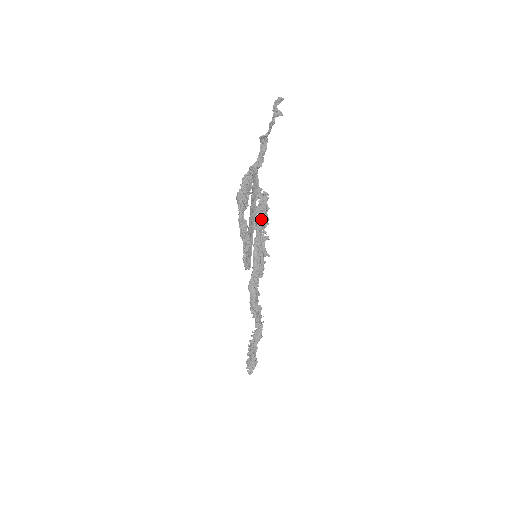
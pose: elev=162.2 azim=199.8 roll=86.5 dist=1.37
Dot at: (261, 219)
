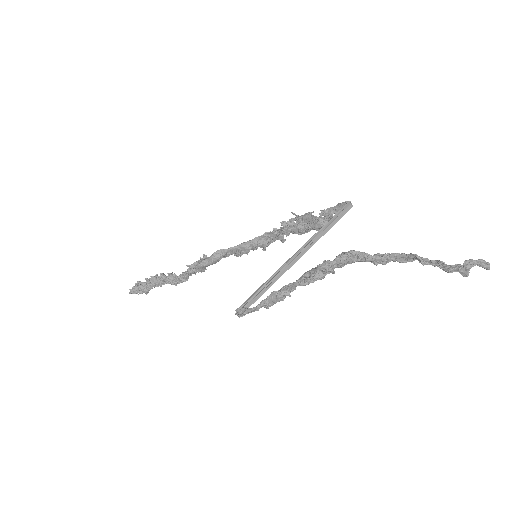
Dot at: (301, 228)
